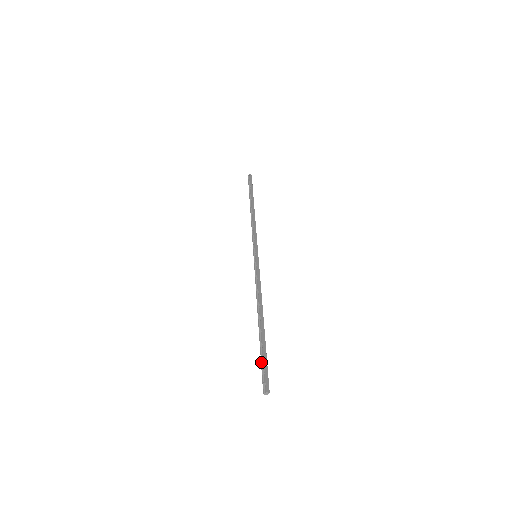
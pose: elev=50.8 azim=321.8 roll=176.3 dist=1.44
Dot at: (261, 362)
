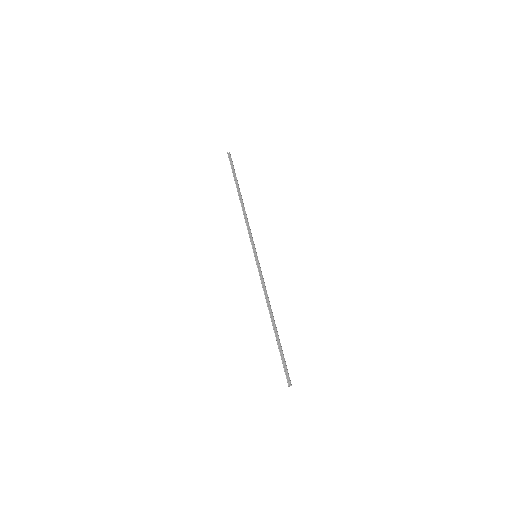
Dot at: (282, 360)
